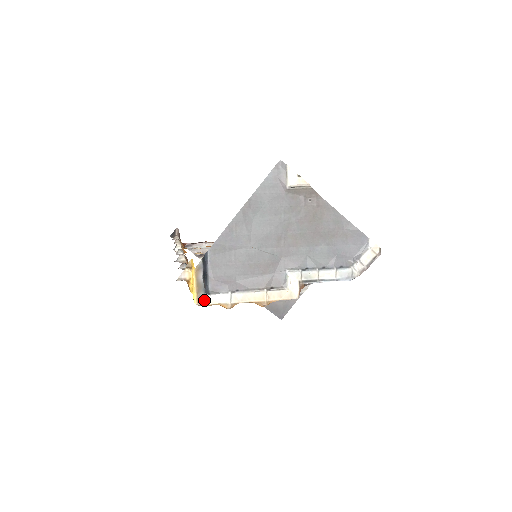
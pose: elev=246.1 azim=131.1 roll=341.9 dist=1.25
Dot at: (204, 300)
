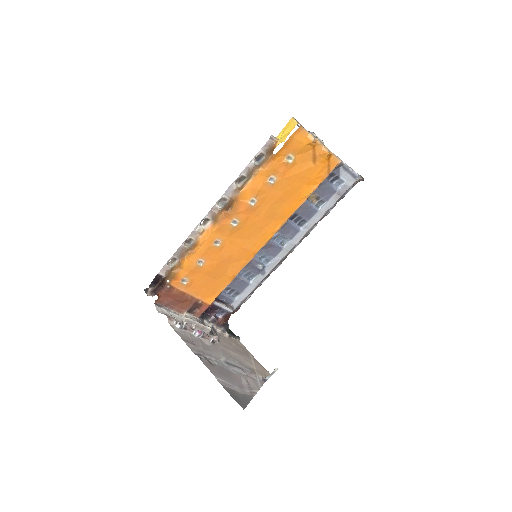
Dot at: (302, 126)
